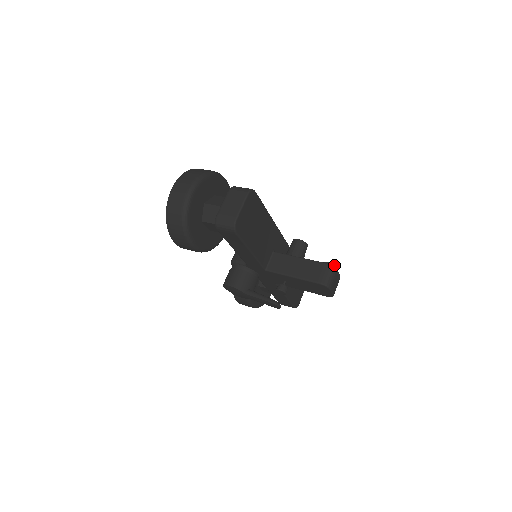
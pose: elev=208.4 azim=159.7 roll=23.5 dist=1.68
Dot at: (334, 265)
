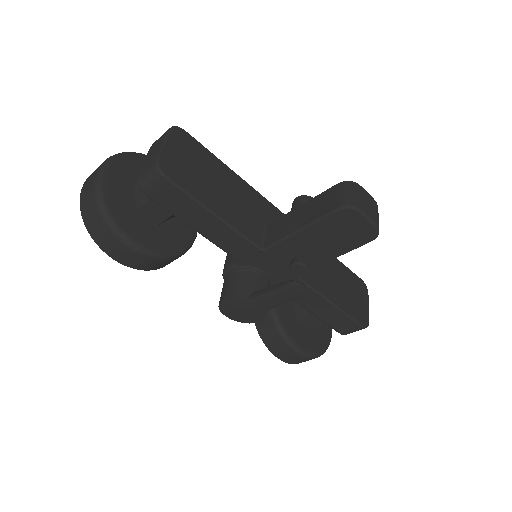
Dot at: occluded
